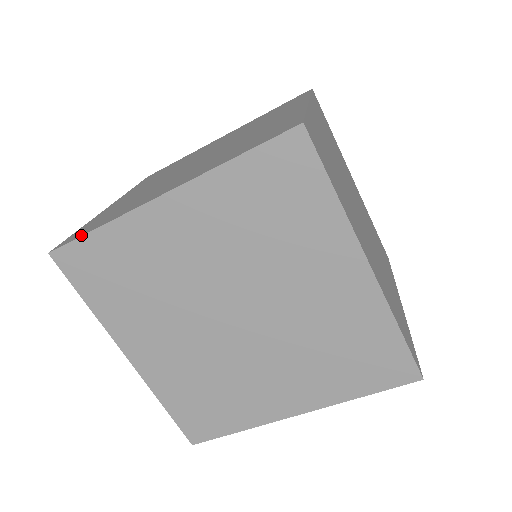
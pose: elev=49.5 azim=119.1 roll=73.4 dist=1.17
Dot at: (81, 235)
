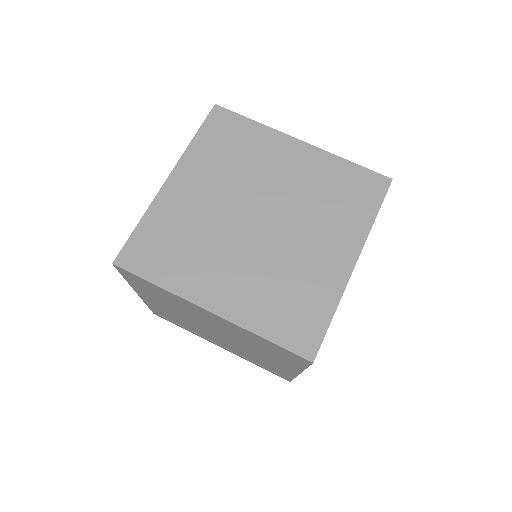
Dot at: occluded
